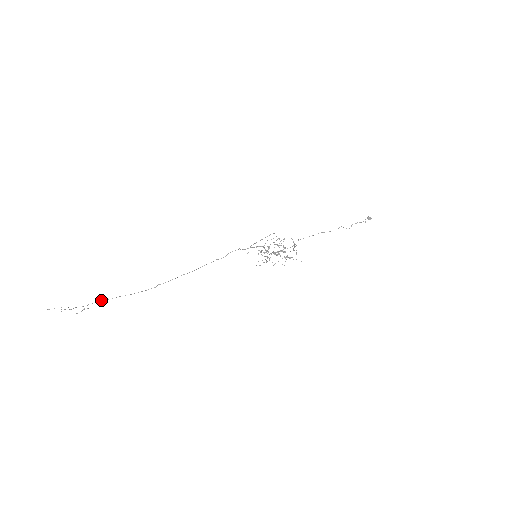
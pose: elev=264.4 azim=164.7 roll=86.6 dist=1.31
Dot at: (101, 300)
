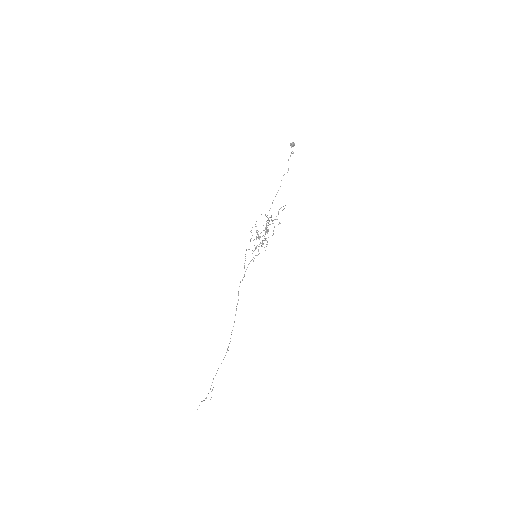
Dot at: (213, 379)
